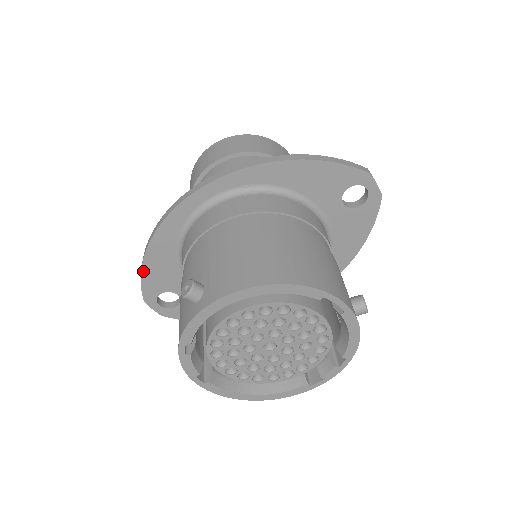
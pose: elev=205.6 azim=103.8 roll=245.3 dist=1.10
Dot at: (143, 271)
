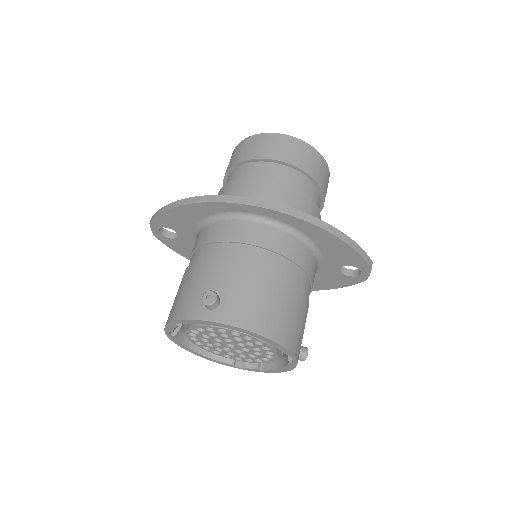
Dot at: (167, 211)
